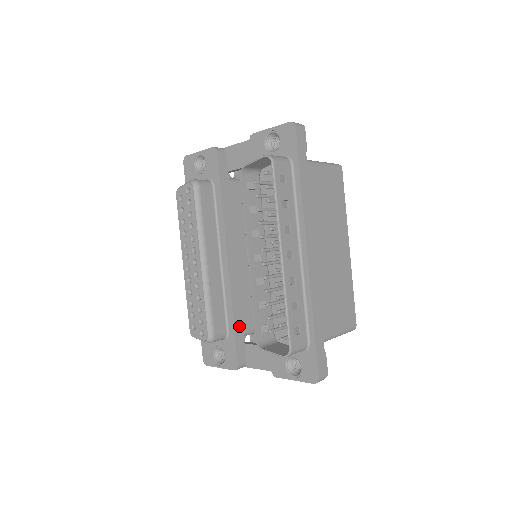
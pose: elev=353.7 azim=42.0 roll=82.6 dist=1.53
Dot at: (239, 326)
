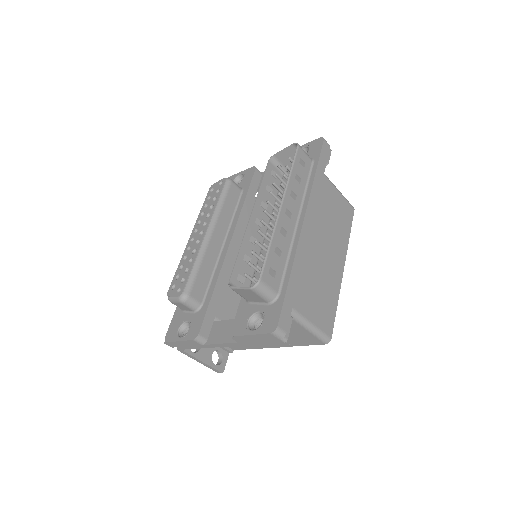
Dot at: (216, 302)
